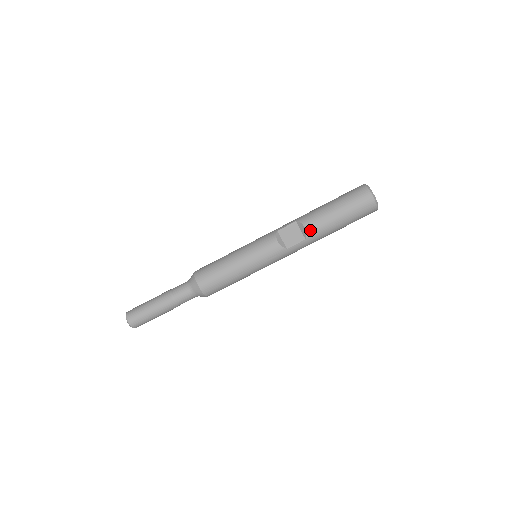
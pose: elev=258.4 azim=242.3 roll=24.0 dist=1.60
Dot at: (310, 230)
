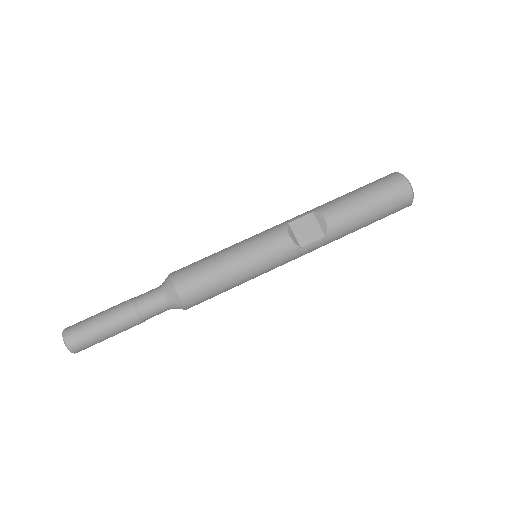
Dot at: (332, 224)
